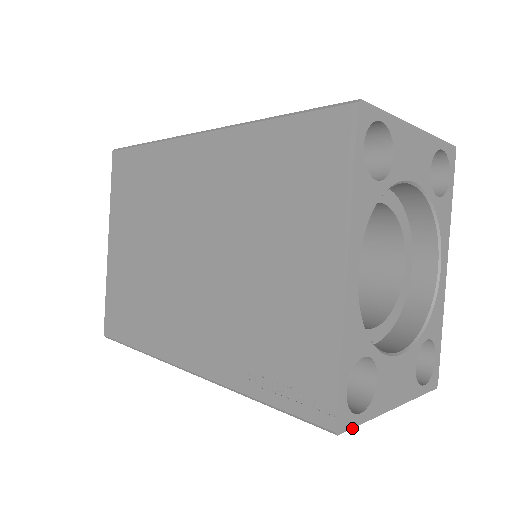
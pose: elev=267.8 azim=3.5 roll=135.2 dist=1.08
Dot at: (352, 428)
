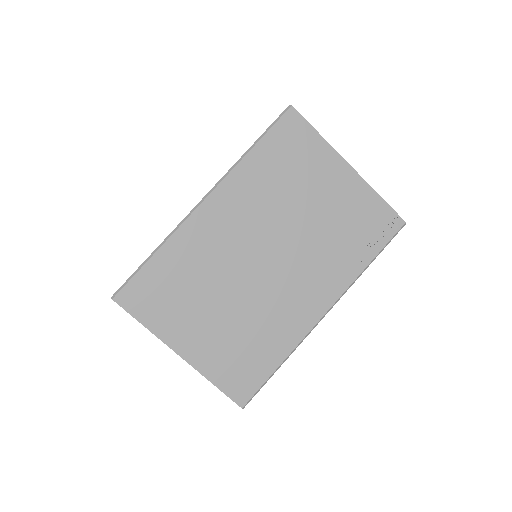
Dot at: occluded
